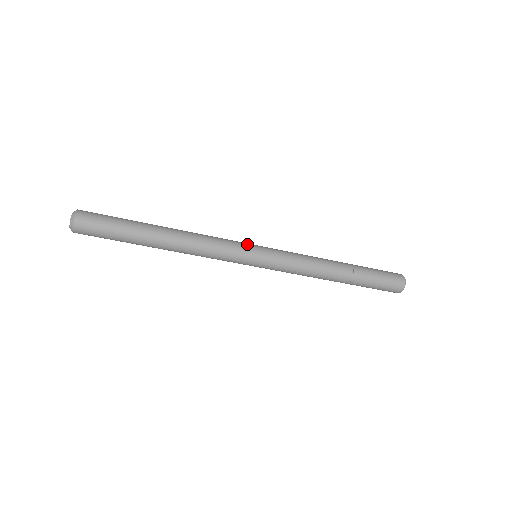
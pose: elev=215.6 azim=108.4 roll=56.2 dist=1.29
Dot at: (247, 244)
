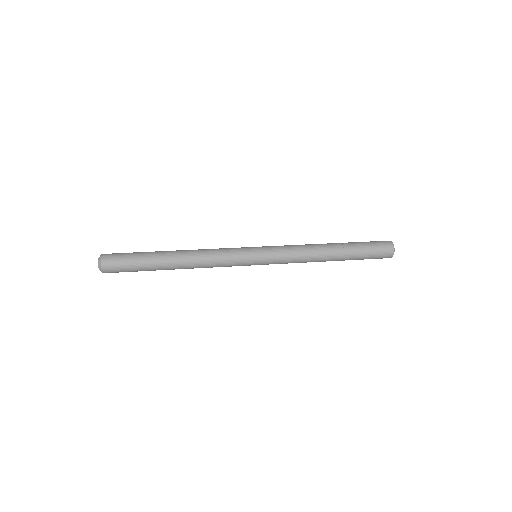
Dot at: (246, 251)
